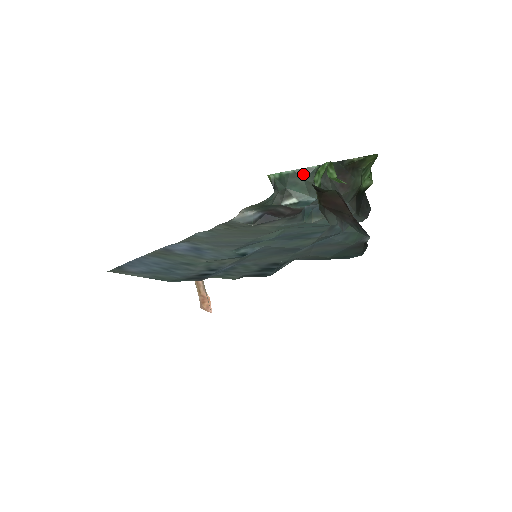
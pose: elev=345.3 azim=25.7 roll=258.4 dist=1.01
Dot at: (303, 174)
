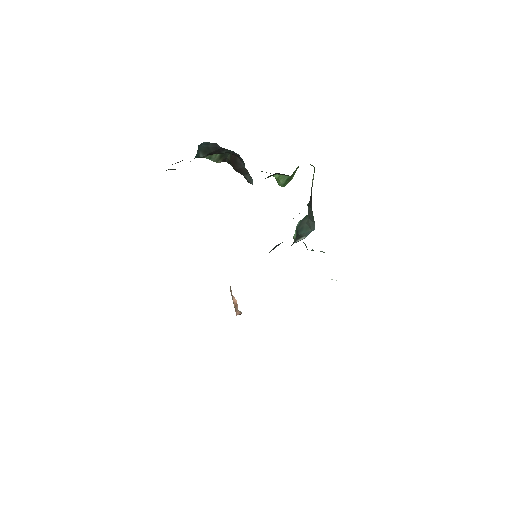
Dot at: (305, 220)
